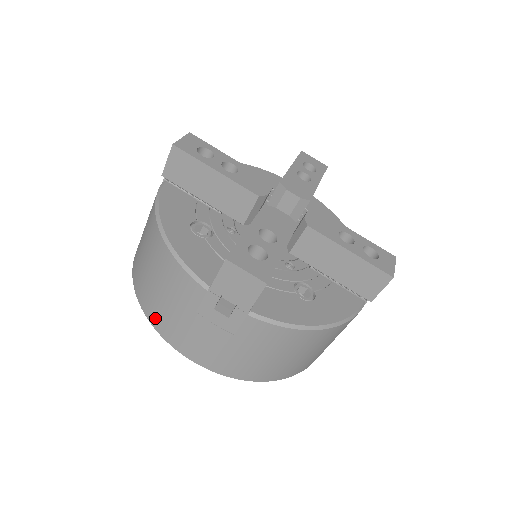
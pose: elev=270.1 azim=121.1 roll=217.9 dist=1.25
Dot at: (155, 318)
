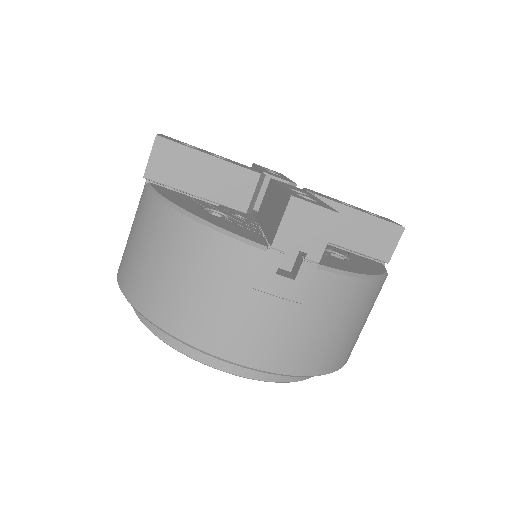
Dot at: (188, 328)
